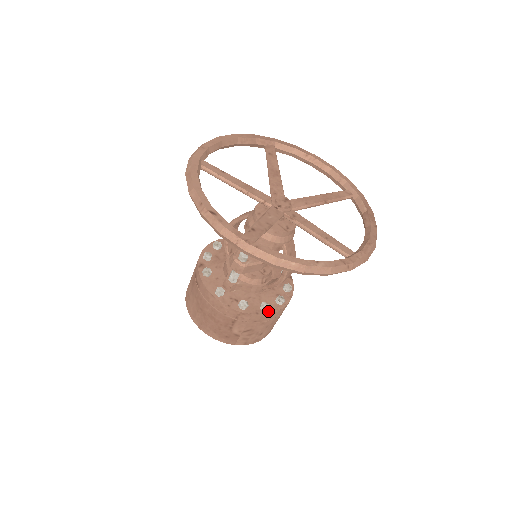
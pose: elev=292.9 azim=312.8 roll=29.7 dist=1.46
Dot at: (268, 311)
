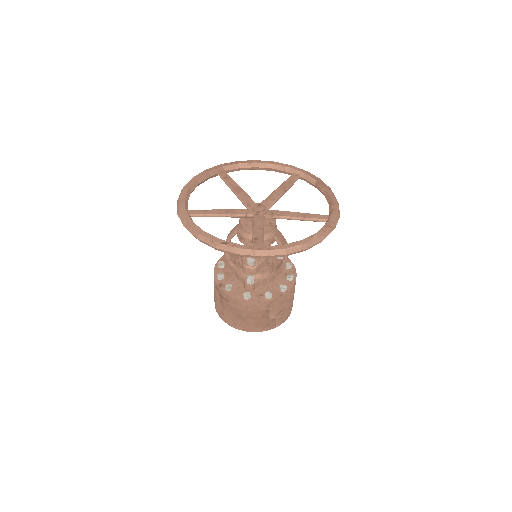
Dot at: (287, 290)
